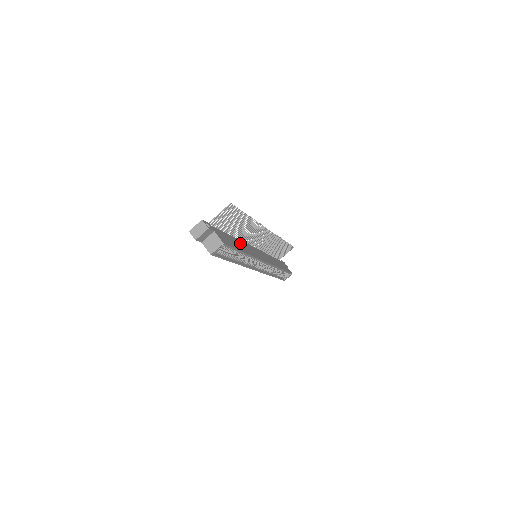
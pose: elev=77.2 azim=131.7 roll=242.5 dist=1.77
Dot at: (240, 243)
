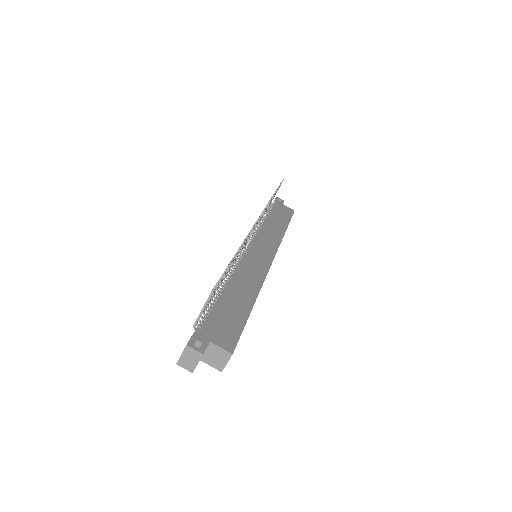
Dot at: (238, 284)
